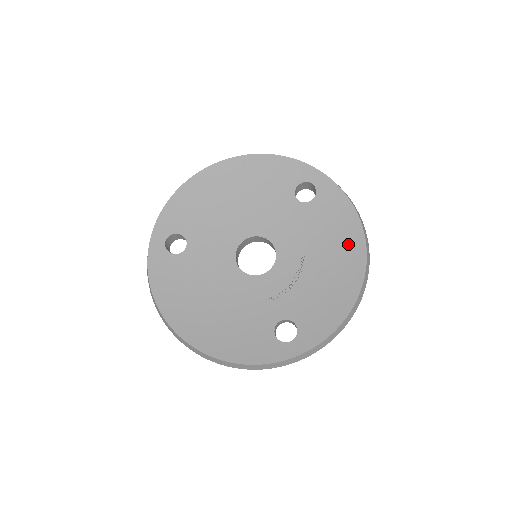
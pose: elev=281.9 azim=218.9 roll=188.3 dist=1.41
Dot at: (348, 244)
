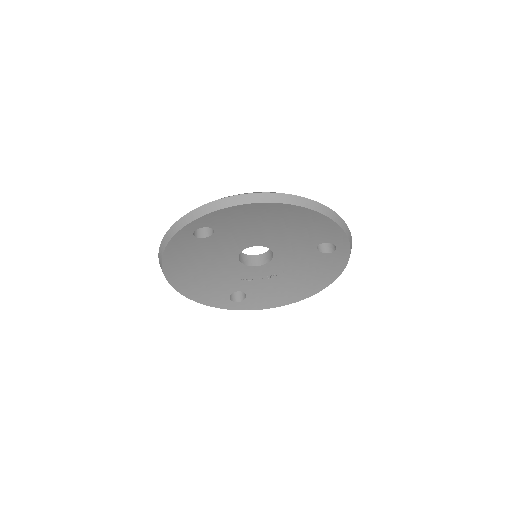
Dot at: (316, 282)
